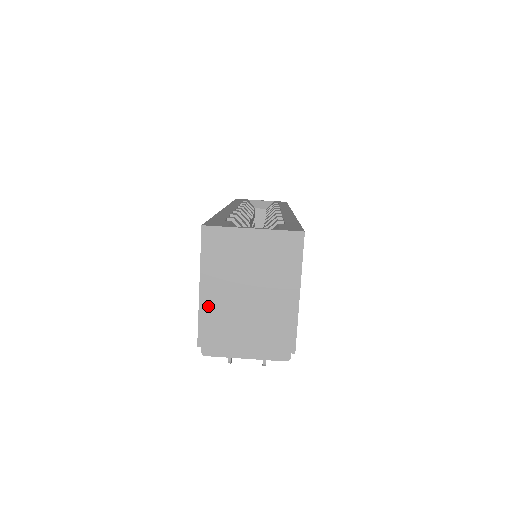
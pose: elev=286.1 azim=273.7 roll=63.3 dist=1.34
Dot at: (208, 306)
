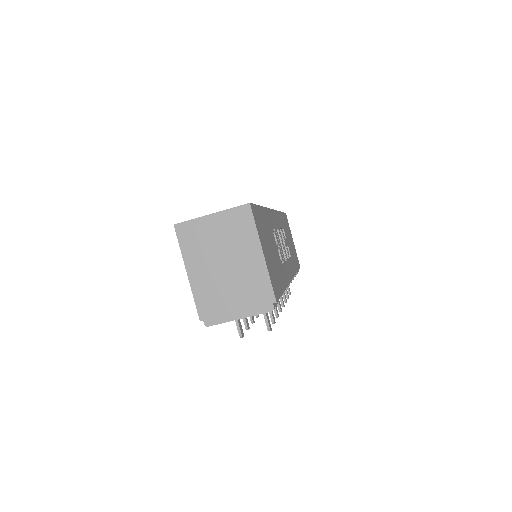
Dot at: (197, 285)
